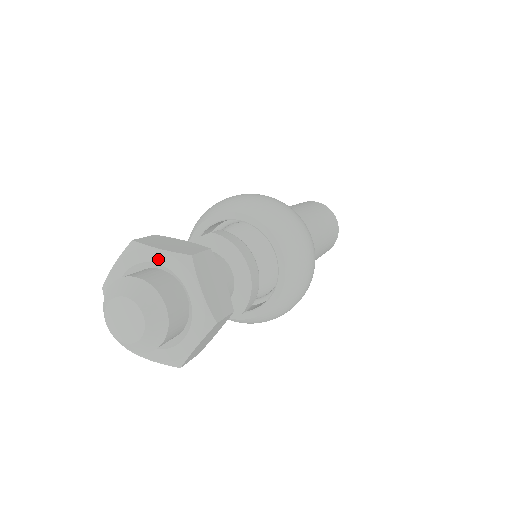
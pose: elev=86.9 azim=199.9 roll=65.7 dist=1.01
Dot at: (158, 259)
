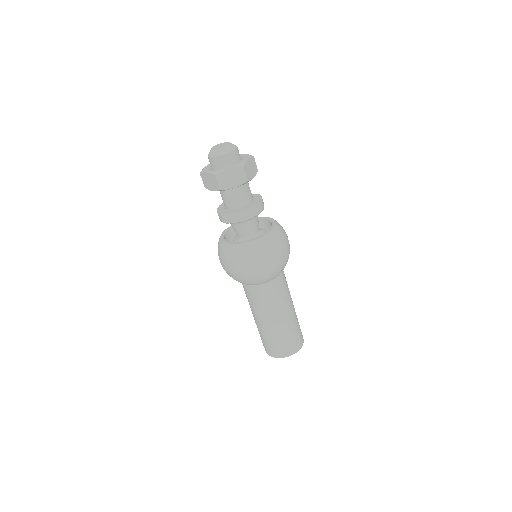
Dot at: (242, 155)
